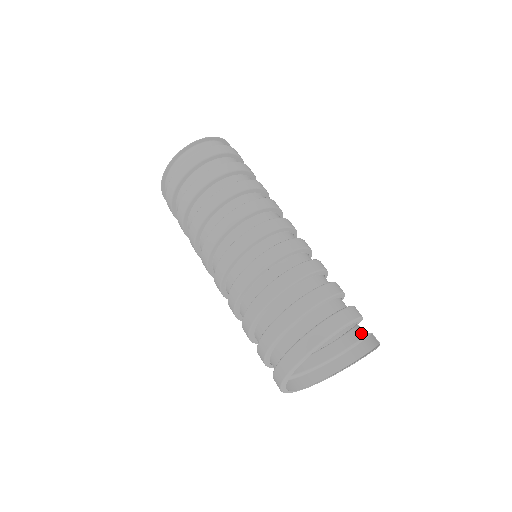
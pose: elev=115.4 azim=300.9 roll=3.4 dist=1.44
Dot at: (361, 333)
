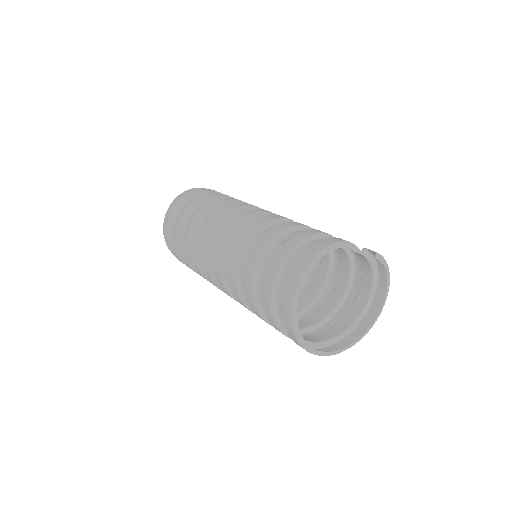
Dot at: (360, 255)
